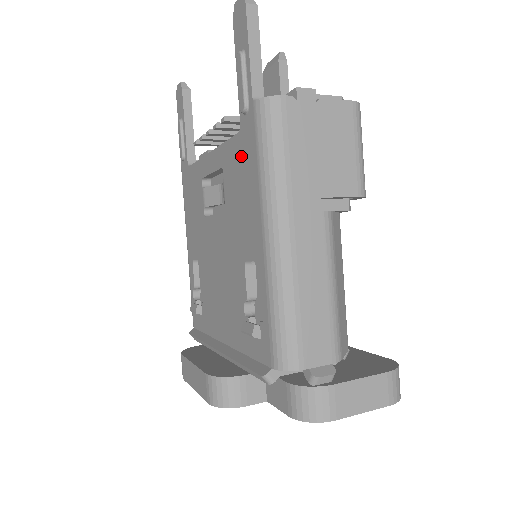
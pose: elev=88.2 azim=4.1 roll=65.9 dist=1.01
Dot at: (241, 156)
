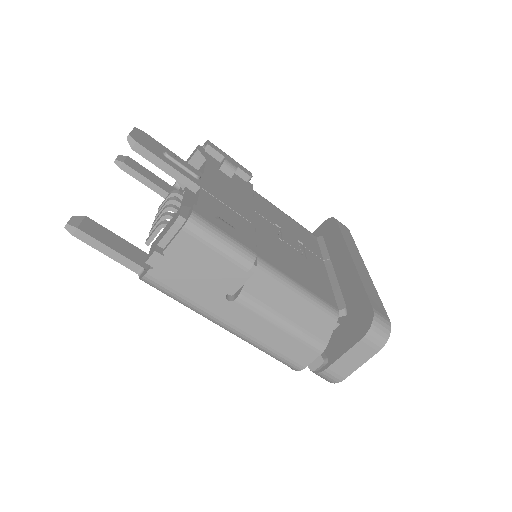
Dot at: occluded
